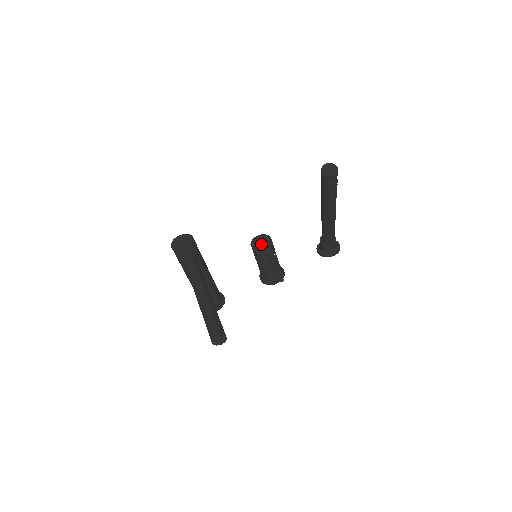
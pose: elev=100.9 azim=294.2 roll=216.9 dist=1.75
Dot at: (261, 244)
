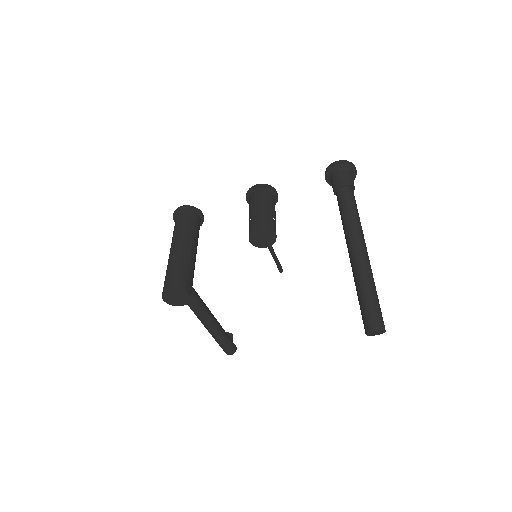
Dot at: (263, 242)
